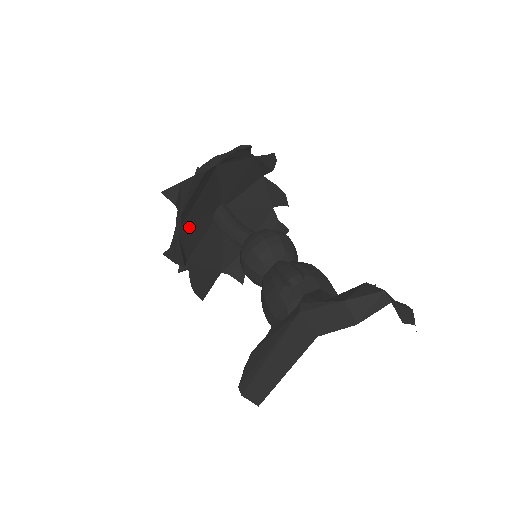
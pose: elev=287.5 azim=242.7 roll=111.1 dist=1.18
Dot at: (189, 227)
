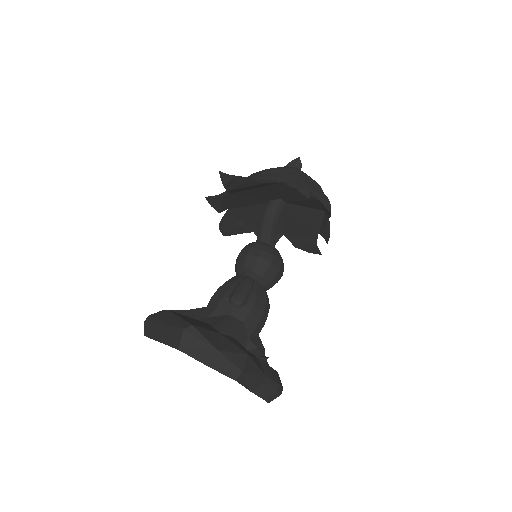
Dot at: (238, 196)
